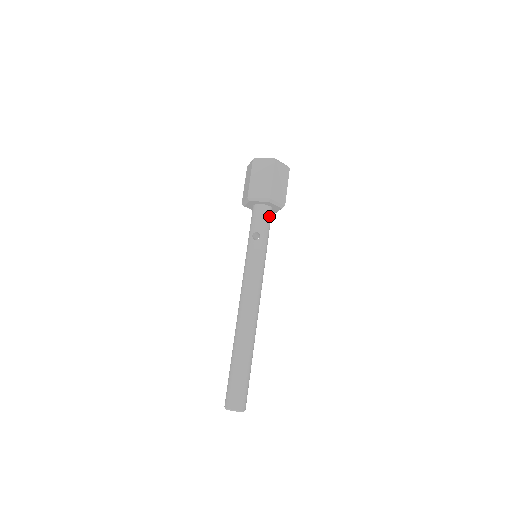
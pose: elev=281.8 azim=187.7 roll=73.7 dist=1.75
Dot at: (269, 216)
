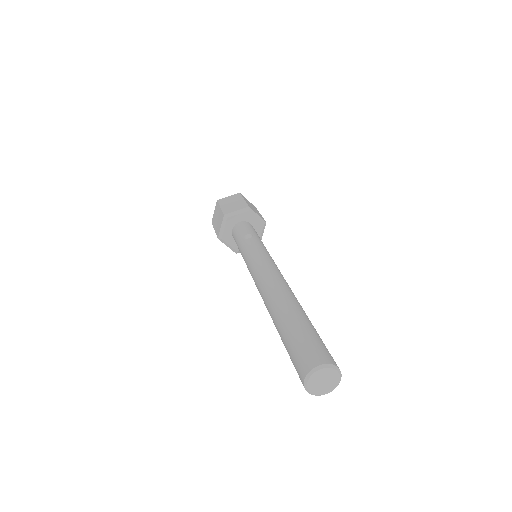
Dot at: (254, 229)
